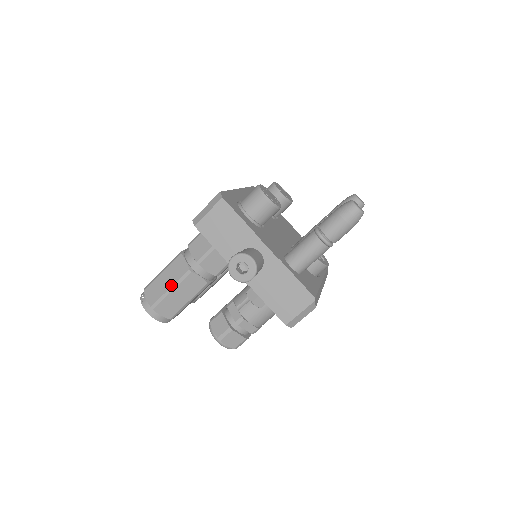
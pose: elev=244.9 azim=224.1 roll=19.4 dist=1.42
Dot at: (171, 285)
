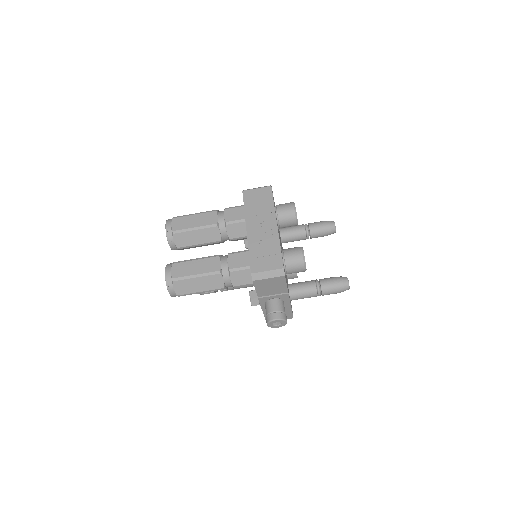
Dot at: (203, 290)
